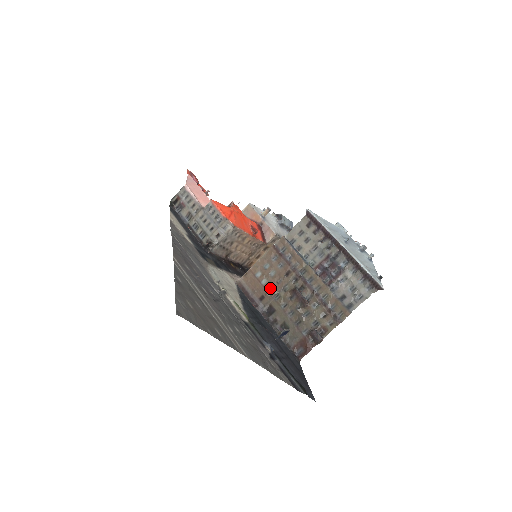
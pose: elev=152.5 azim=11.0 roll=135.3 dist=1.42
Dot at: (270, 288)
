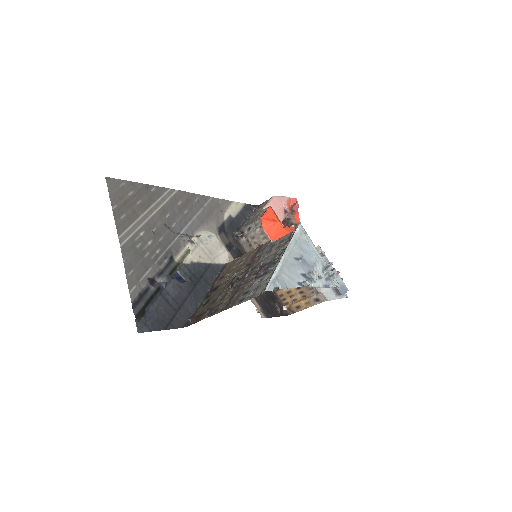
Dot at: (231, 273)
